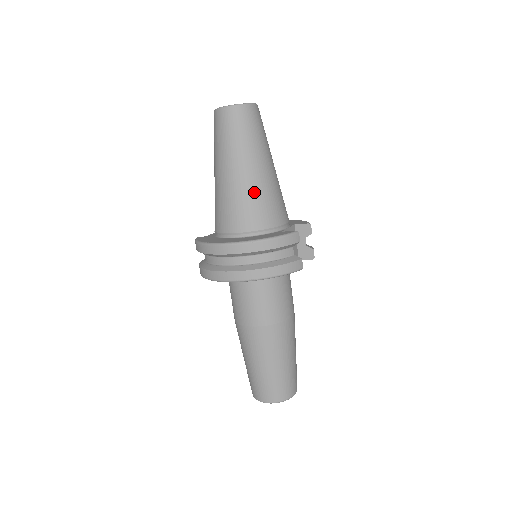
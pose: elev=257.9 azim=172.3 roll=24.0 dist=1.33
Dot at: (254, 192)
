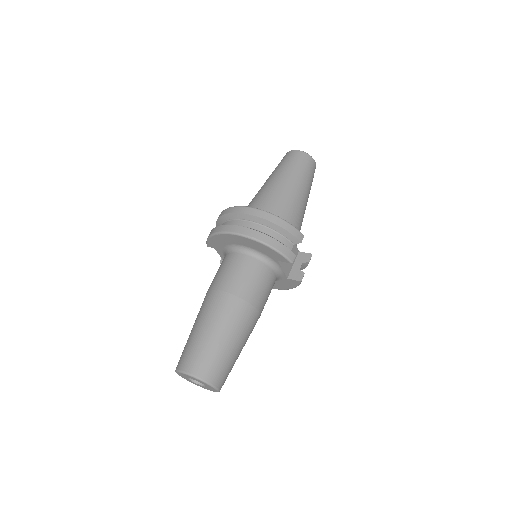
Dot at: (286, 198)
